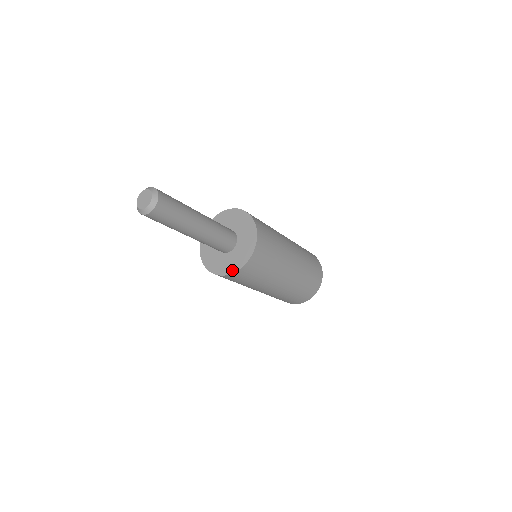
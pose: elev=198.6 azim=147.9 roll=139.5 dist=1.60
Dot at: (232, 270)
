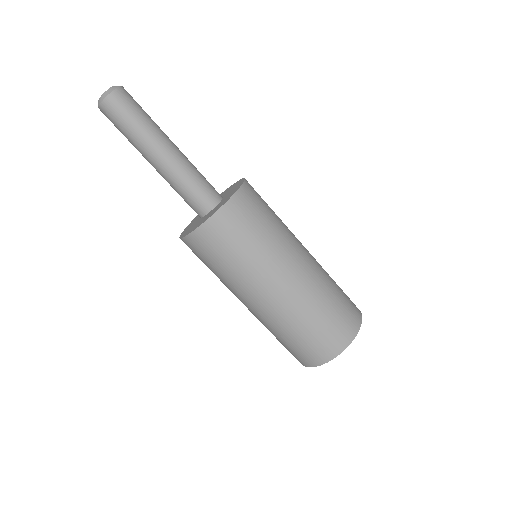
Dot at: (199, 224)
